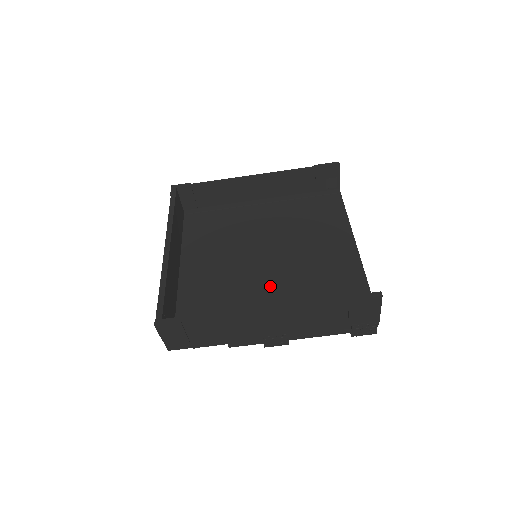
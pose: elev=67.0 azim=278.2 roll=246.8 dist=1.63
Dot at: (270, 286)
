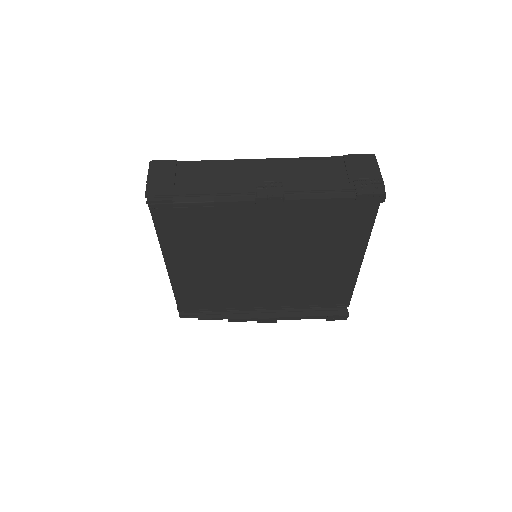
Dot at: occluded
